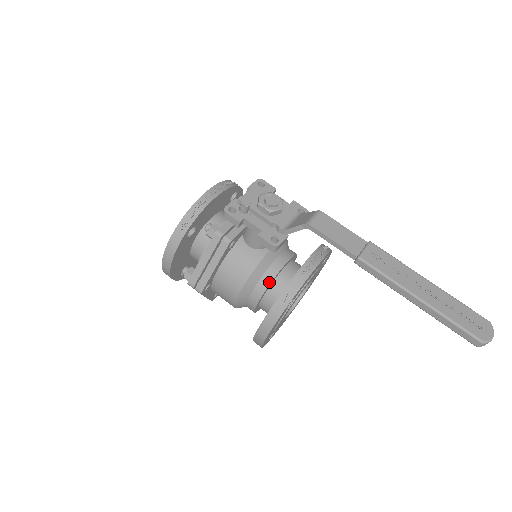
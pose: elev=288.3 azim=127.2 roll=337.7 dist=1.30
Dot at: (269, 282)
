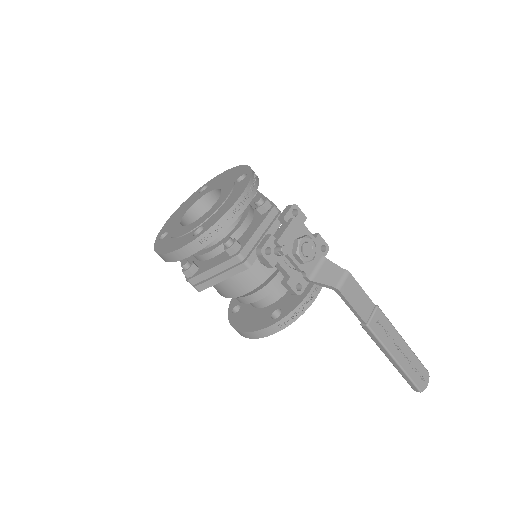
Dot at: (267, 294)
